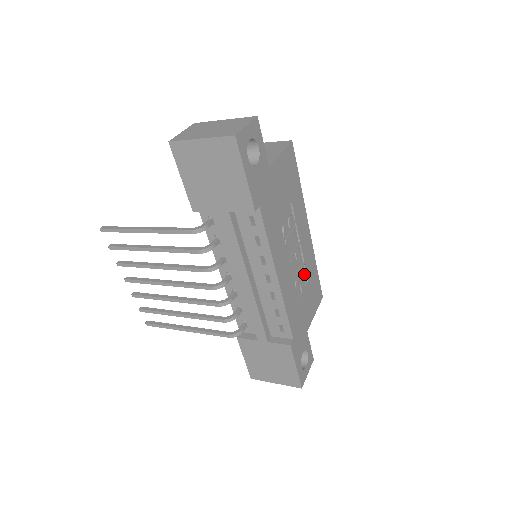
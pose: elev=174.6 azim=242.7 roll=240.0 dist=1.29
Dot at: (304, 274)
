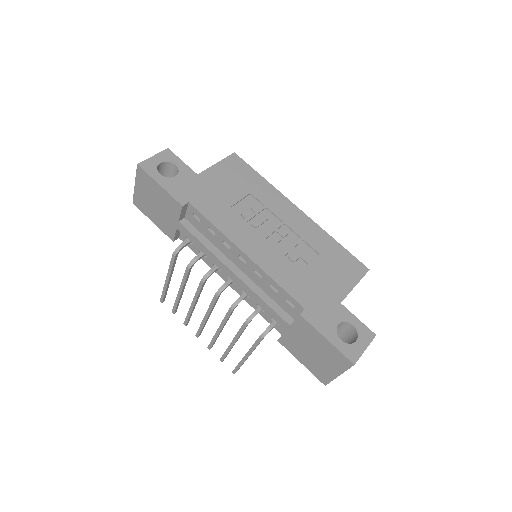
Dot at: (306, 249)
